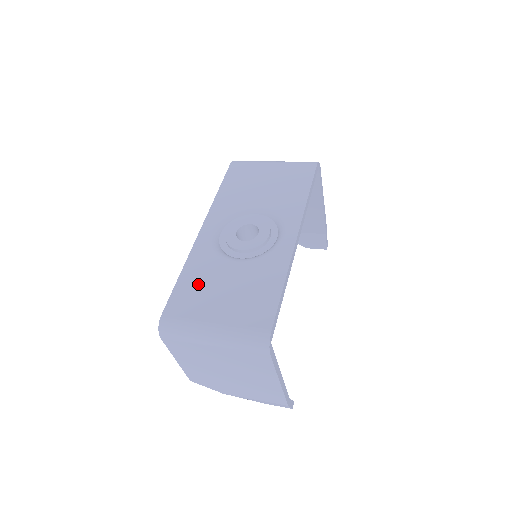
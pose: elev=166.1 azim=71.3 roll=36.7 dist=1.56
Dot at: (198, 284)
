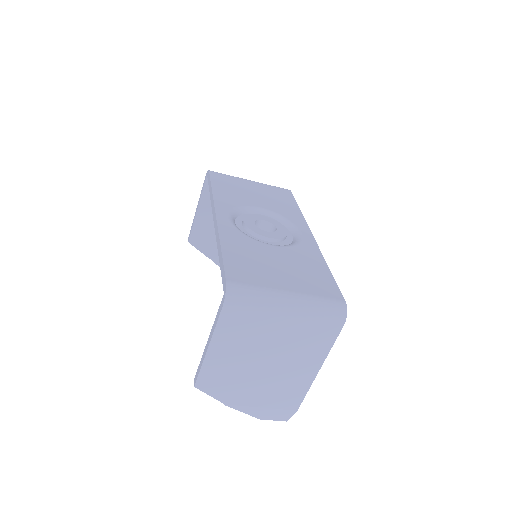
Dot at: (248, 258)
